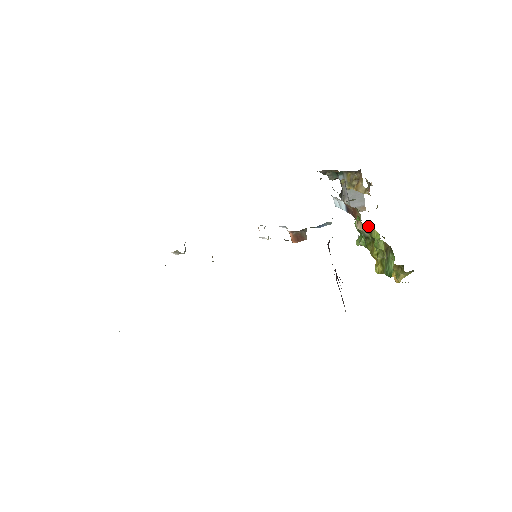
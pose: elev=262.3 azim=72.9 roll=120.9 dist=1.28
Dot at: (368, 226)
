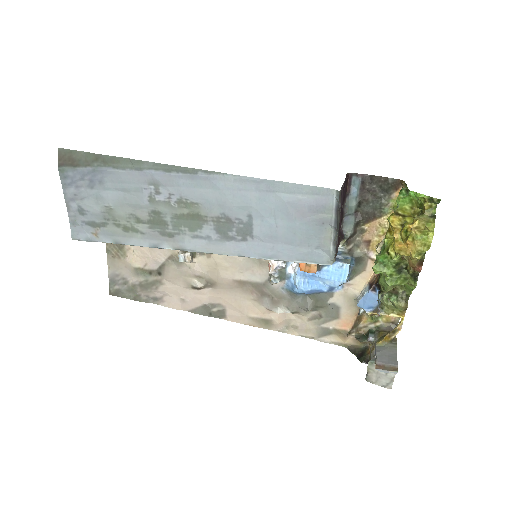
Dot at: occluded
